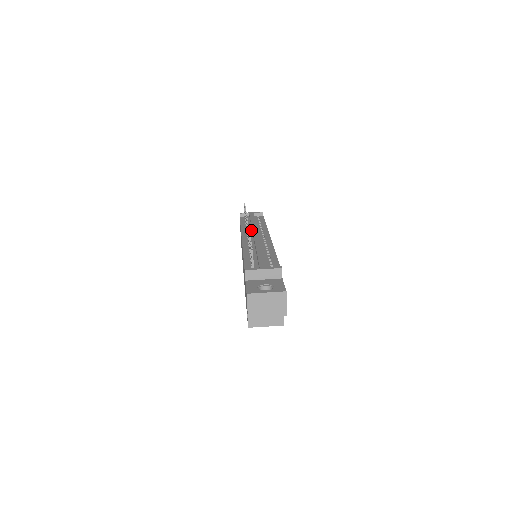
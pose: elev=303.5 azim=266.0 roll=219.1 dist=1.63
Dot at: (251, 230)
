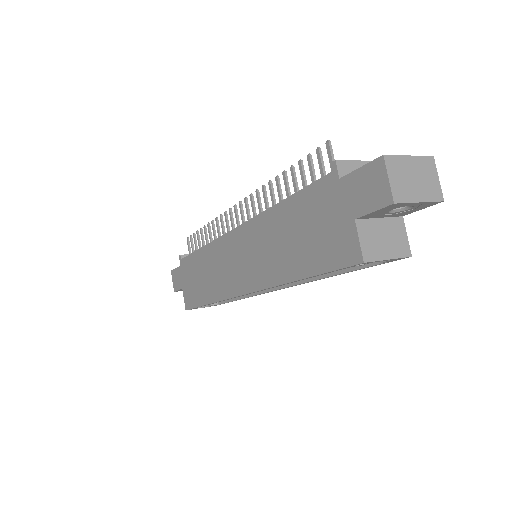
Dot at: occluded
